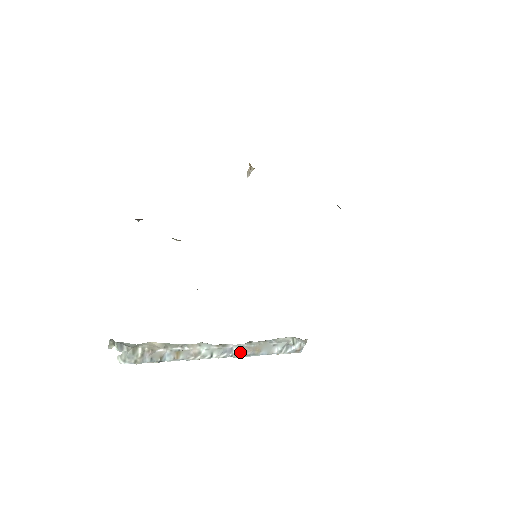
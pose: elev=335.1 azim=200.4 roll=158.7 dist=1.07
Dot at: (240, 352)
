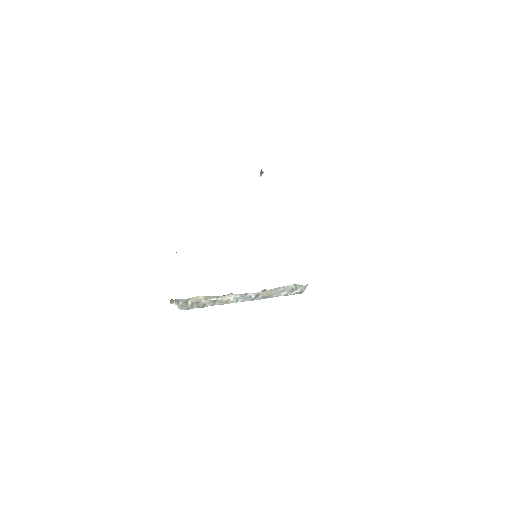
Dot at: (257, 297)
